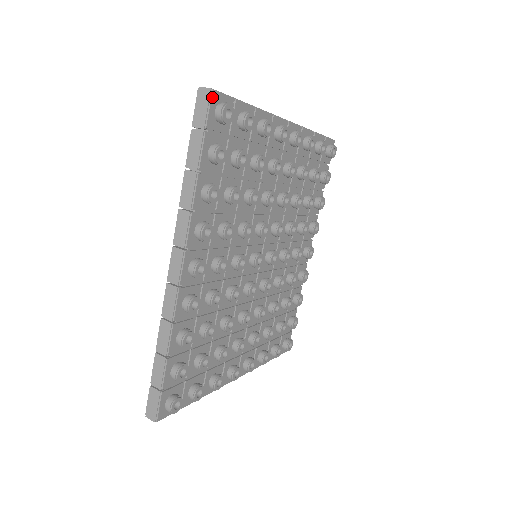
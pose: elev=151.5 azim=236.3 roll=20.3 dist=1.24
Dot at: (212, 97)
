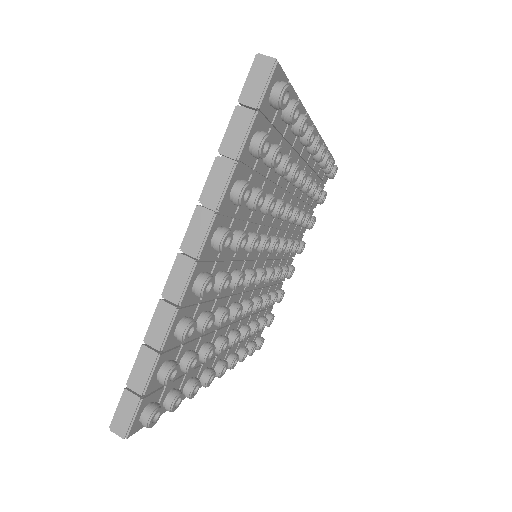
Dot at: (131, 434)
